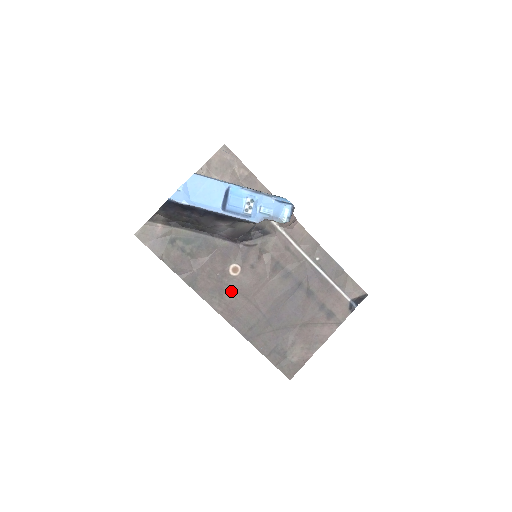
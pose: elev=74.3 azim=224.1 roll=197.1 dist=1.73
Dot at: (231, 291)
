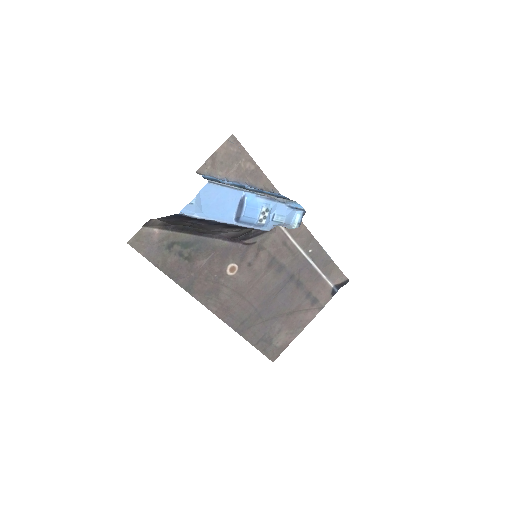
Dot at: (227, 290)
